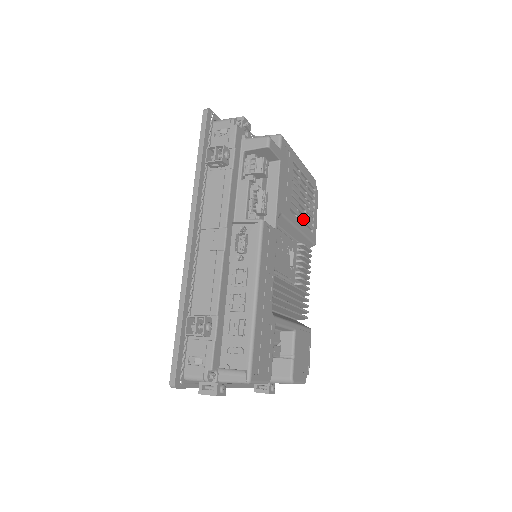
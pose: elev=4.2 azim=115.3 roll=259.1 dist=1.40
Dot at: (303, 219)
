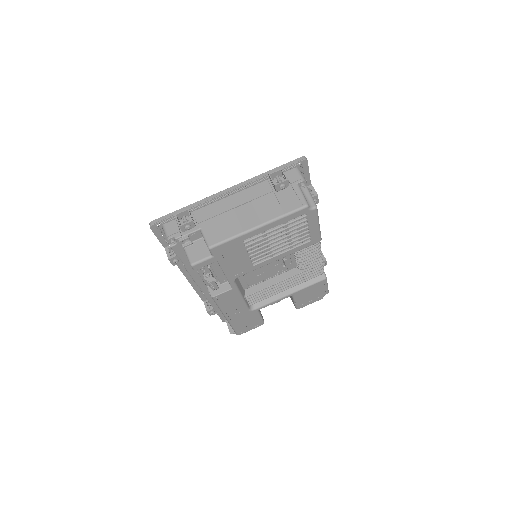
Dot at: (283, 250)
